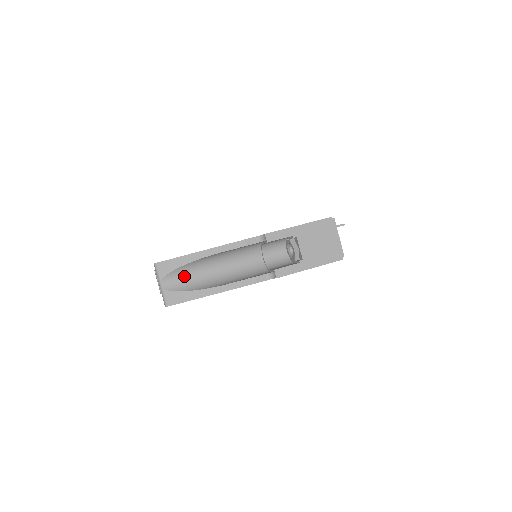
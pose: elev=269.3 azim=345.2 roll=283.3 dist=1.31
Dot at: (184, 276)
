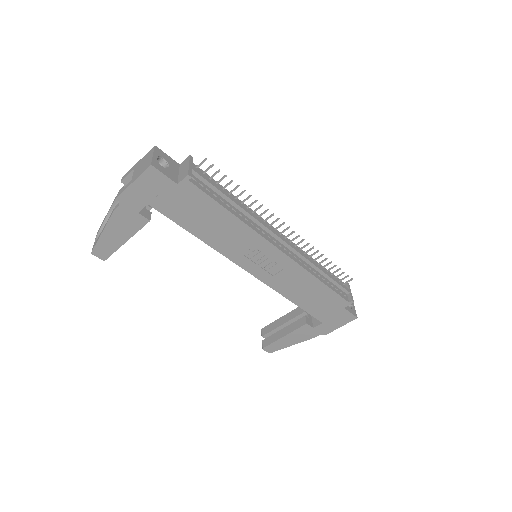
Dot at: occluded
